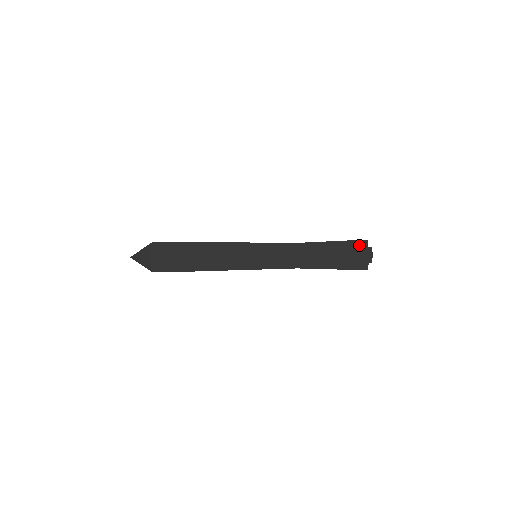
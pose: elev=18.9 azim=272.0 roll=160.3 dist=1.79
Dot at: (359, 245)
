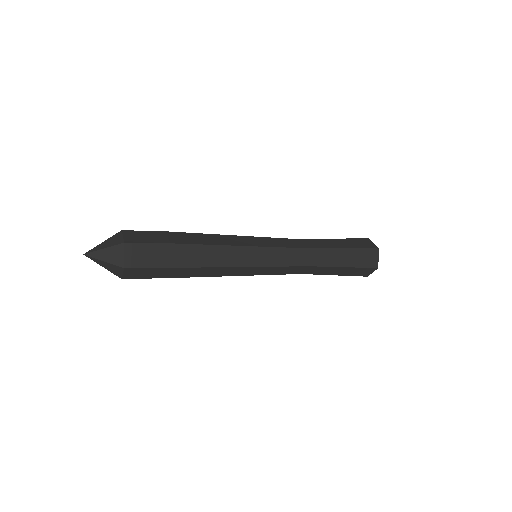
Dot at: (370, 255)
